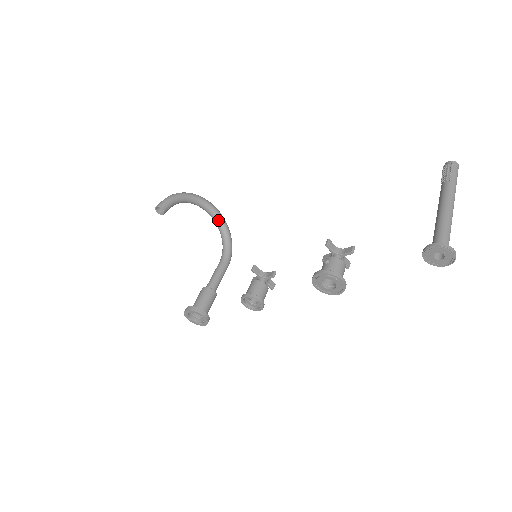
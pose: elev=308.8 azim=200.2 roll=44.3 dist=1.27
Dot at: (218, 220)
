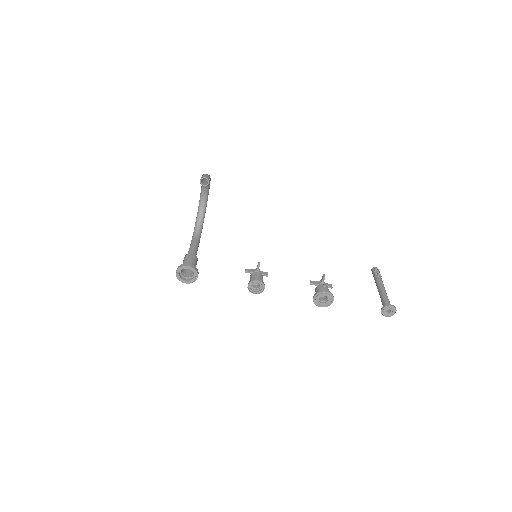
Dot at: (204, 208)
